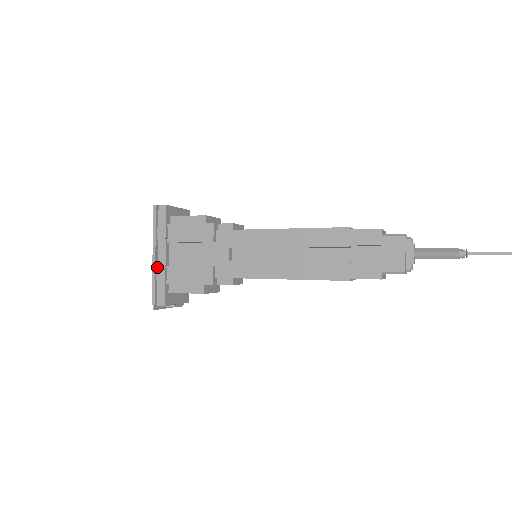
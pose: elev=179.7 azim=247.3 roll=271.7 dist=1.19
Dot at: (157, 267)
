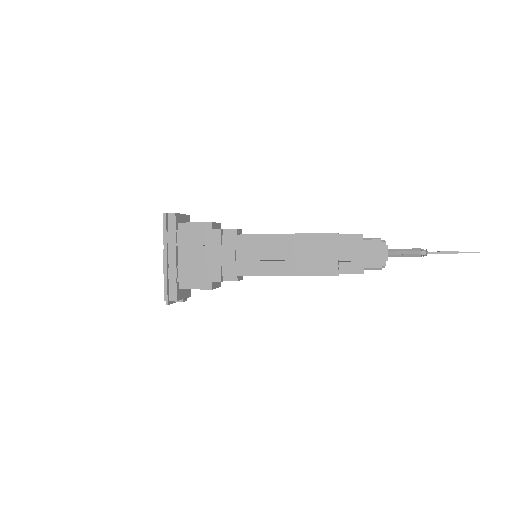
Dot at: (169, 267)
